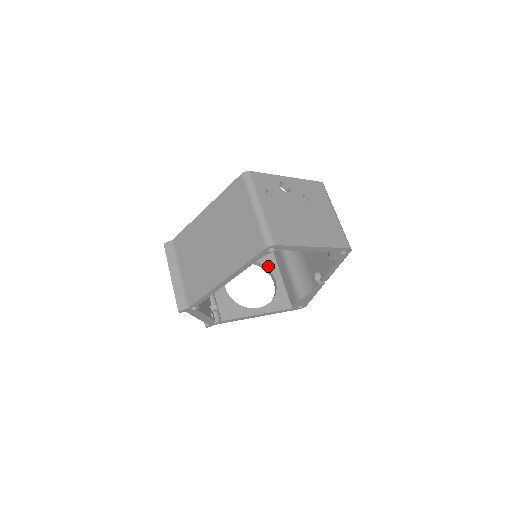
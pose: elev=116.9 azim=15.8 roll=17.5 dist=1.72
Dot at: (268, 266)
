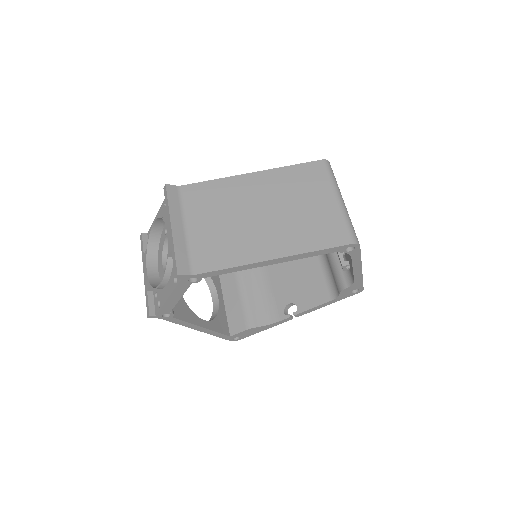
Dot at: (213, 279)
